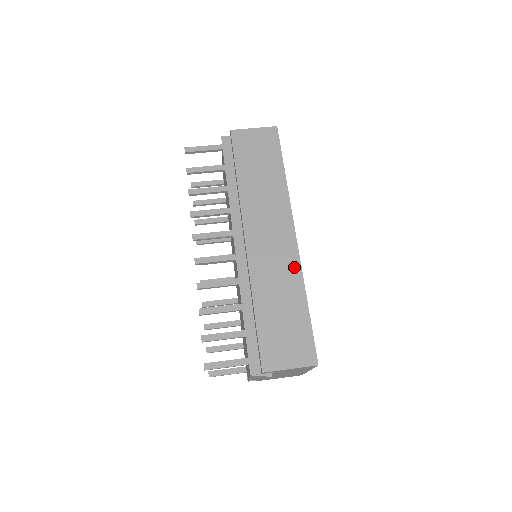
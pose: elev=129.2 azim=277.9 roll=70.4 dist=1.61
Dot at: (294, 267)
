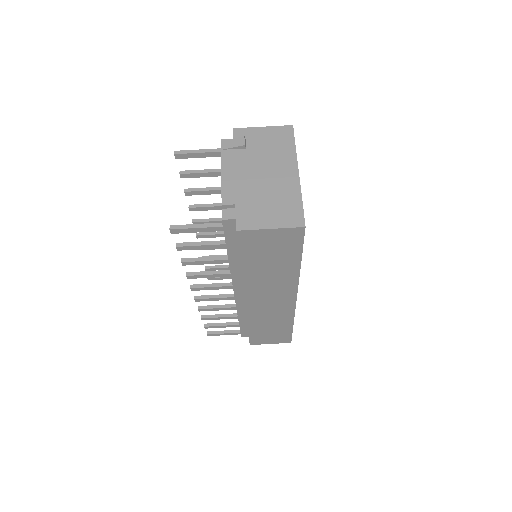
Dot at: (288, 313)
